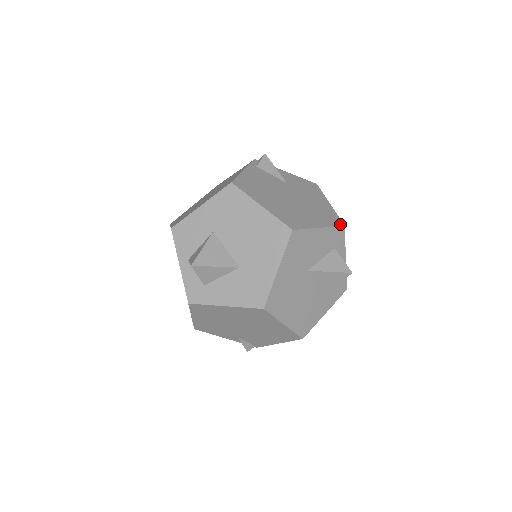
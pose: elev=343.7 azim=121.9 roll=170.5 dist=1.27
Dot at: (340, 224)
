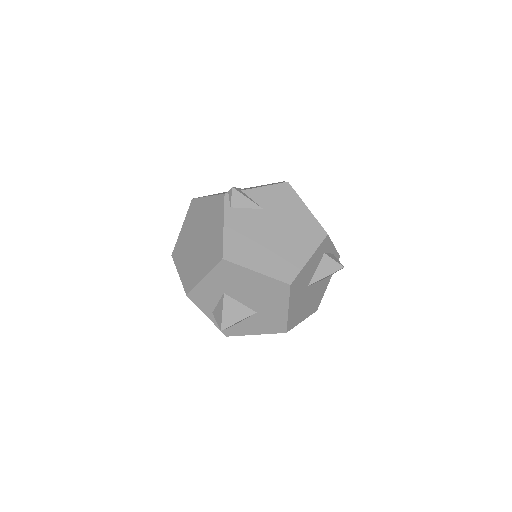
Dot at: (324, 236)
